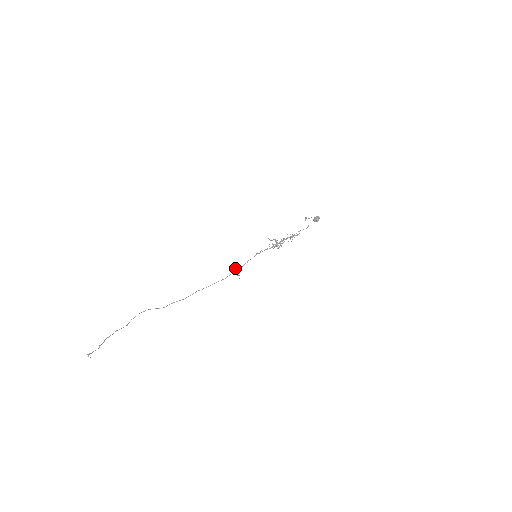
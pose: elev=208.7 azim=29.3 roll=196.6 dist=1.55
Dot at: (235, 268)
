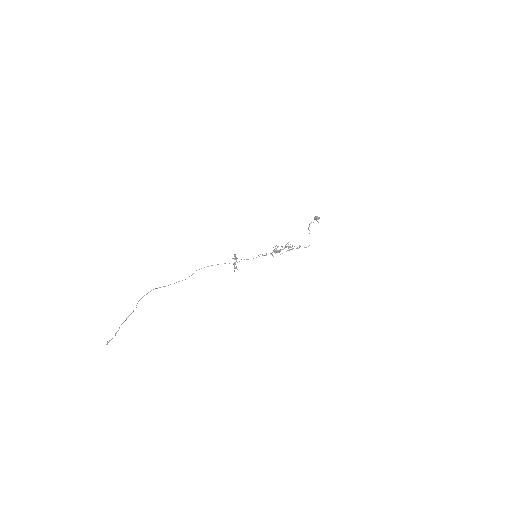
Dot at: (235, 264)
